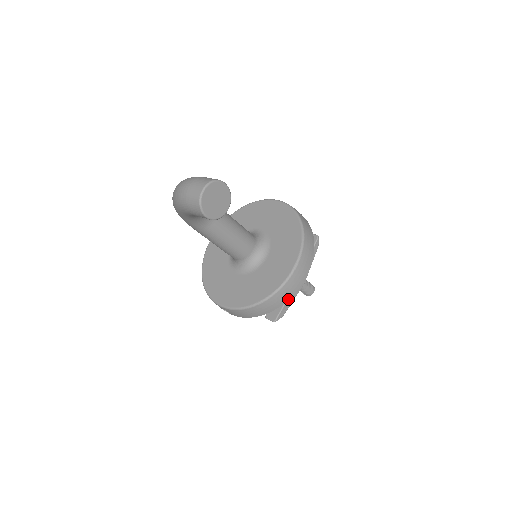
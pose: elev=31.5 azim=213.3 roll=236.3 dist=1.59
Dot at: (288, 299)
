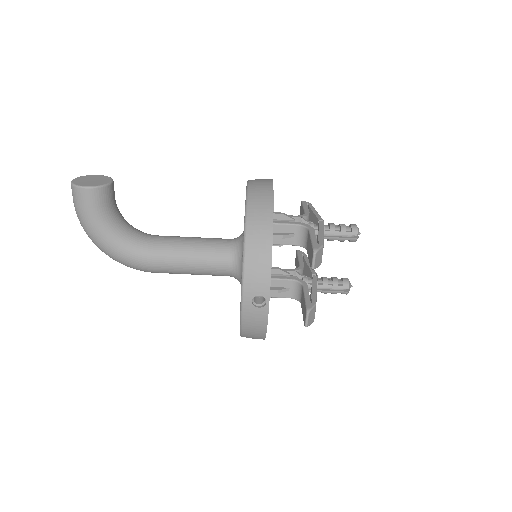
Dot at: (272, 204)
